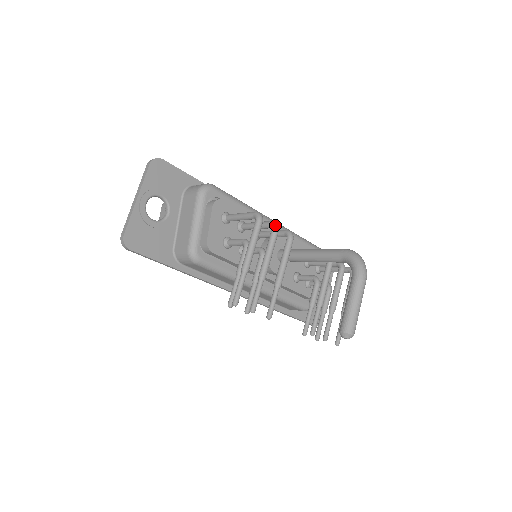
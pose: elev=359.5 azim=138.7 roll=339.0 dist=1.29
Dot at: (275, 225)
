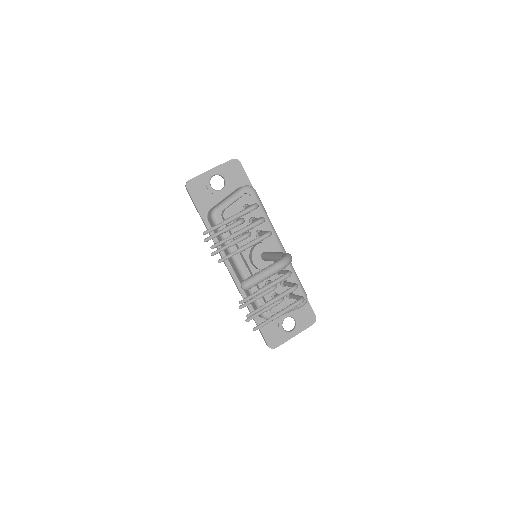
Dot at: (263, 218)
